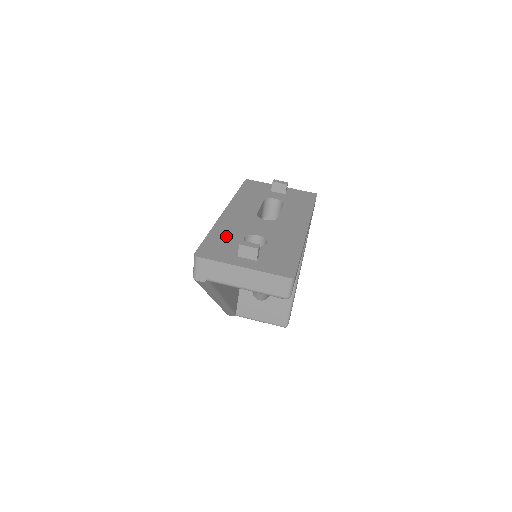
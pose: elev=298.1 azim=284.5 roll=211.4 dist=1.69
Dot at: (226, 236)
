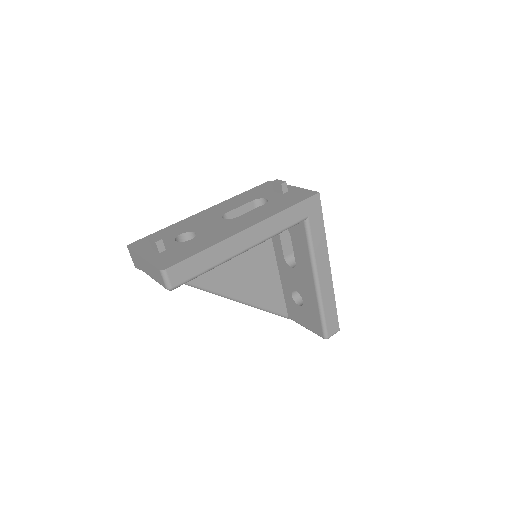
Dot at: (170, 232)
